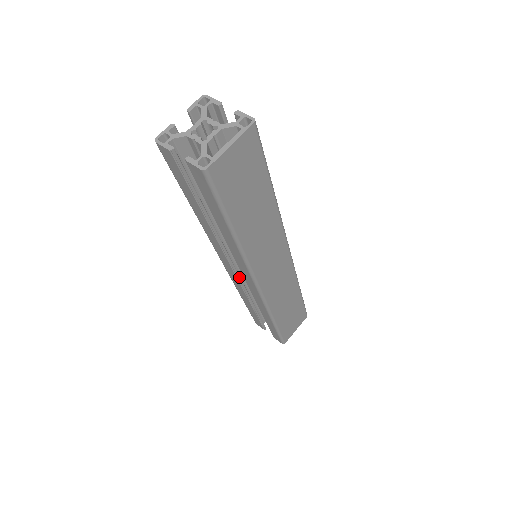
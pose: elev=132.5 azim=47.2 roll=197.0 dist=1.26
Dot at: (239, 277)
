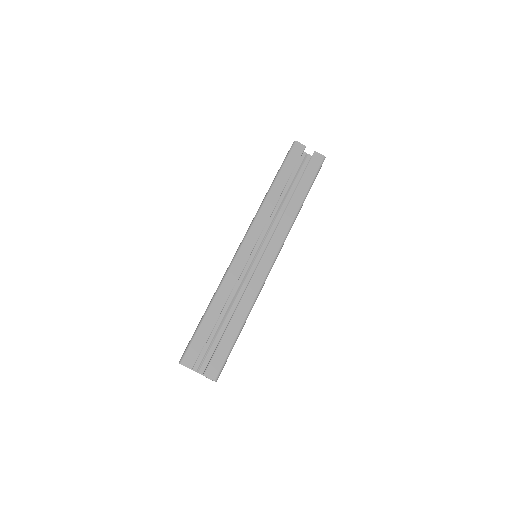
Dot at: occluded
